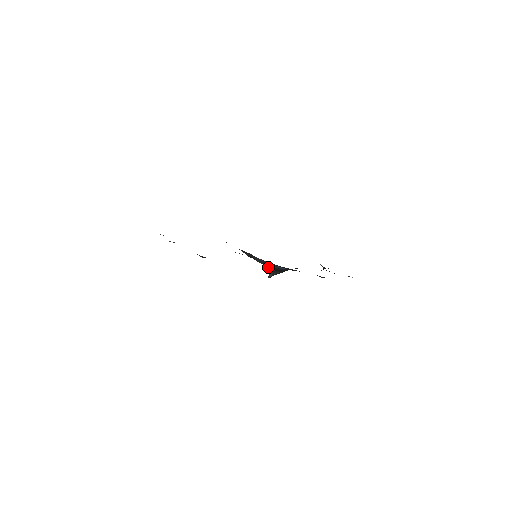
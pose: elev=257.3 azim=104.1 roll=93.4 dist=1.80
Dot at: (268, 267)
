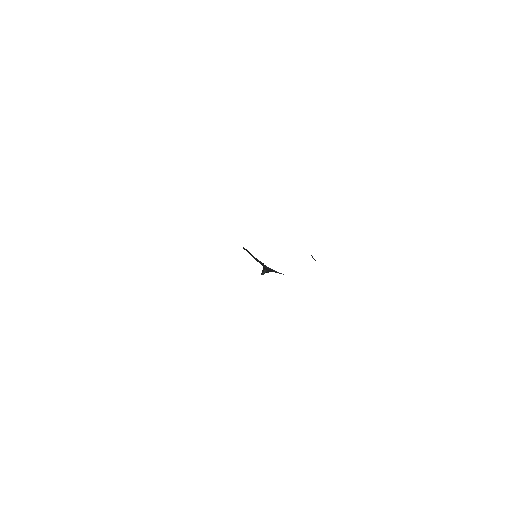
Dot at: occluded
